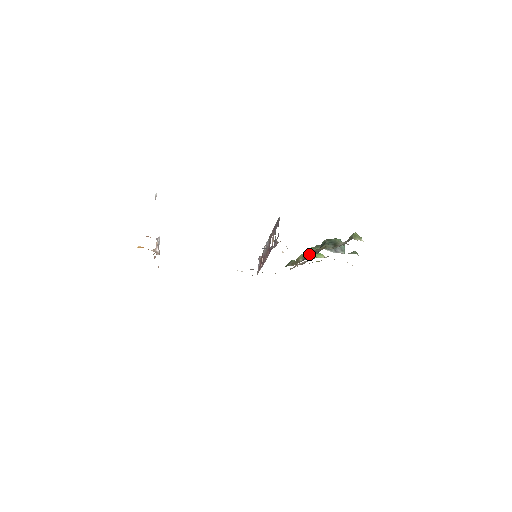
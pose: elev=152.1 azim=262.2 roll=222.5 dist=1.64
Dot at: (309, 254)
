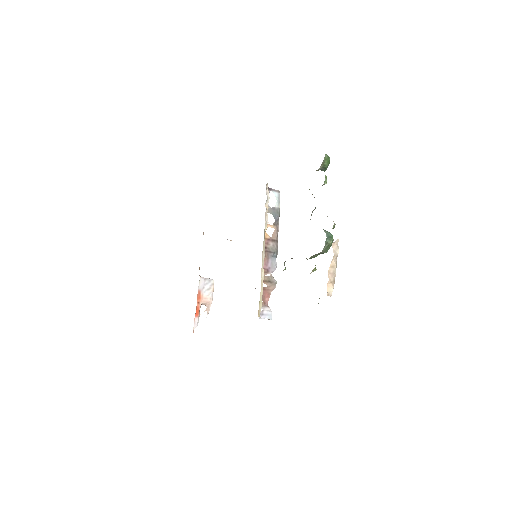
Dot at: occluded
